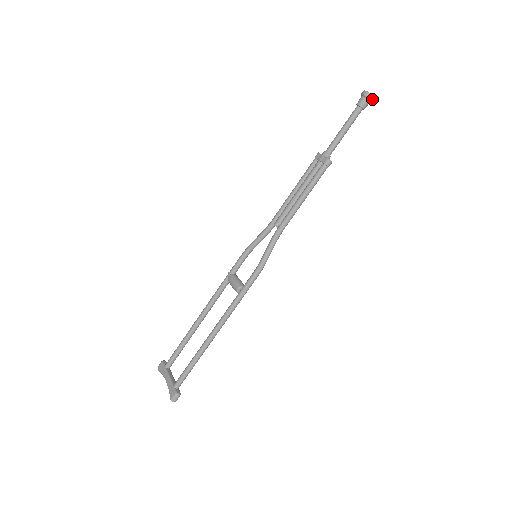
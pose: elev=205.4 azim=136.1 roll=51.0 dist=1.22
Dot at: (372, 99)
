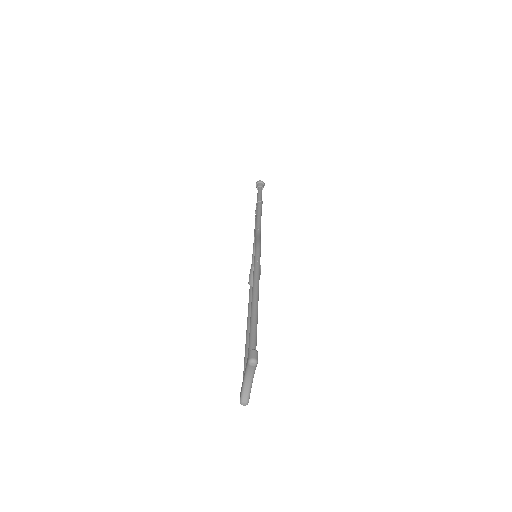
Dot at: (261, 182)
